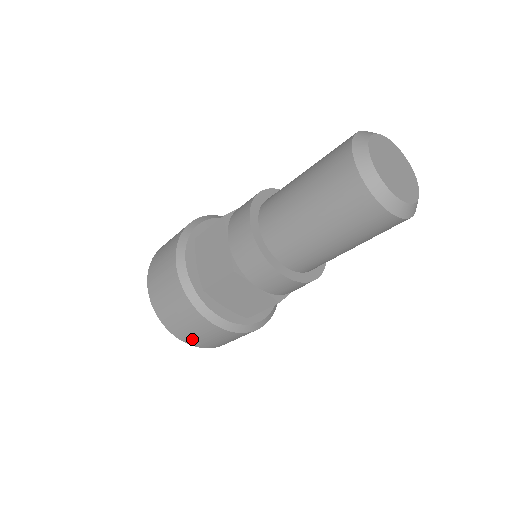
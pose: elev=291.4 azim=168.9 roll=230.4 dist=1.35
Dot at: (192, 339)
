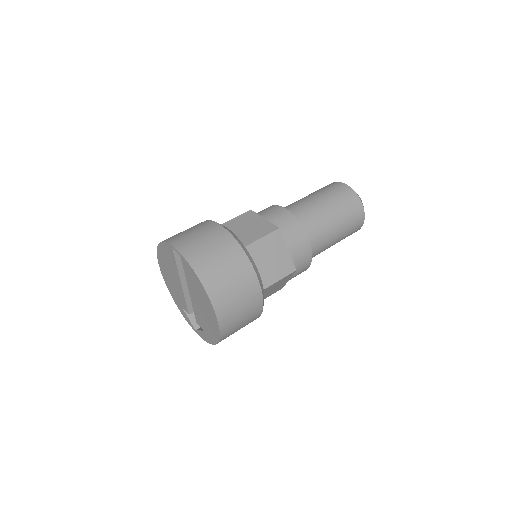
Dot at: (222, 296)
